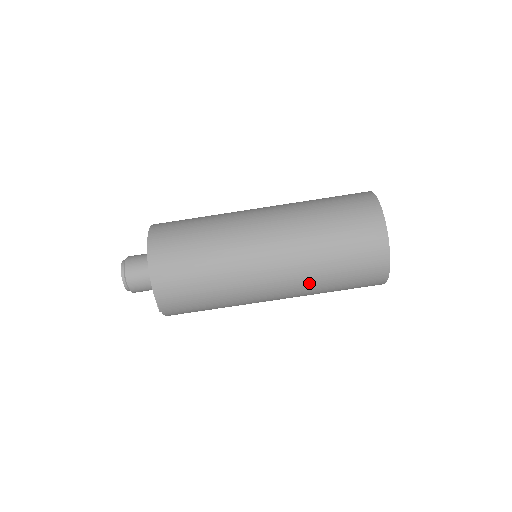
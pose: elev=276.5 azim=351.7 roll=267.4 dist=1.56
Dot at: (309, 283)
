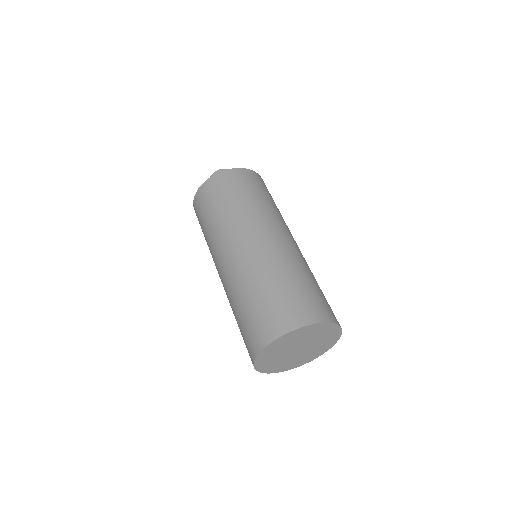
Dot at: (230, 299)
